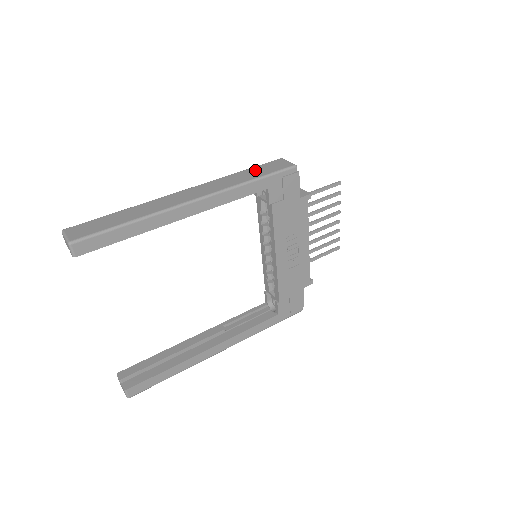
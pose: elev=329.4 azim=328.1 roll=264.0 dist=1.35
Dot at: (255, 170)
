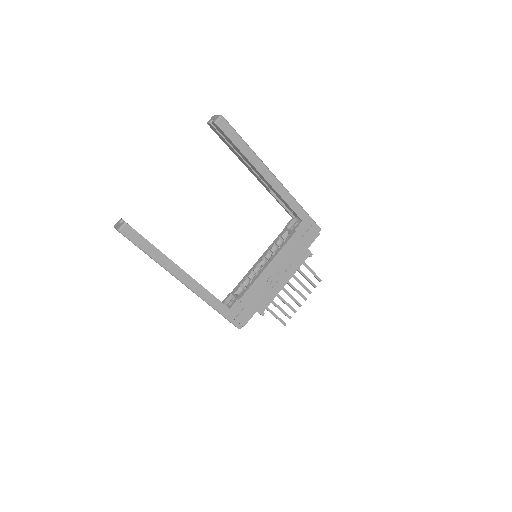
Dot at: occluded
